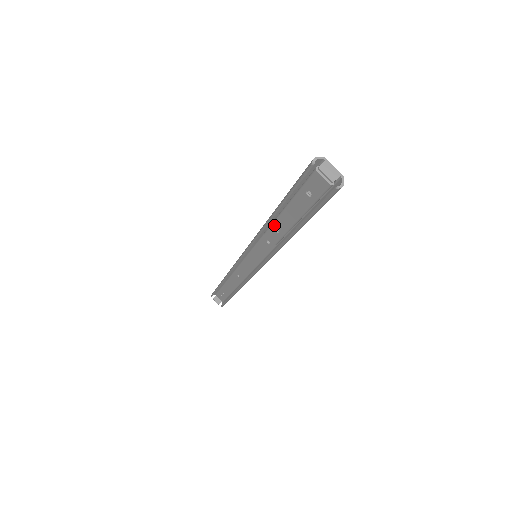
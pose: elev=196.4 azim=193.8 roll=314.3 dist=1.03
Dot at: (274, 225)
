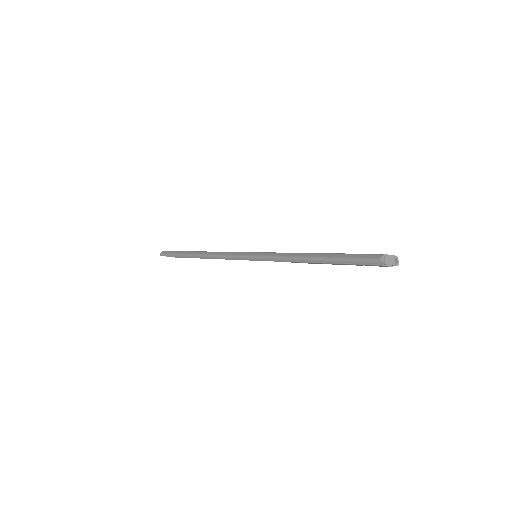
Dot at: occluded
